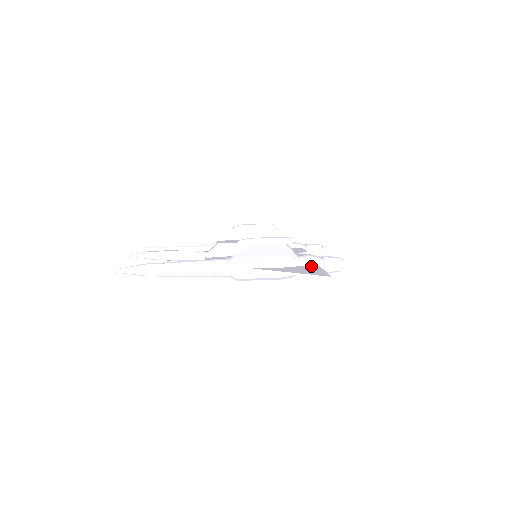
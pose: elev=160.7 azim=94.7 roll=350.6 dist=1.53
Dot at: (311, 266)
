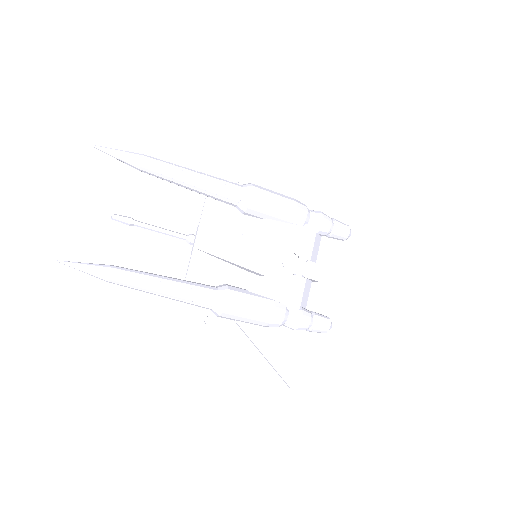
Dot at: occluded
